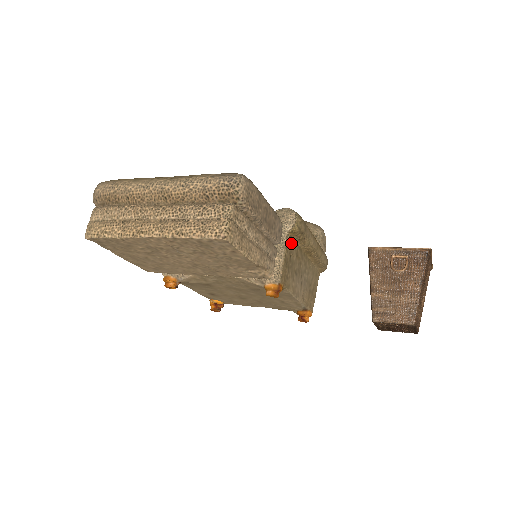
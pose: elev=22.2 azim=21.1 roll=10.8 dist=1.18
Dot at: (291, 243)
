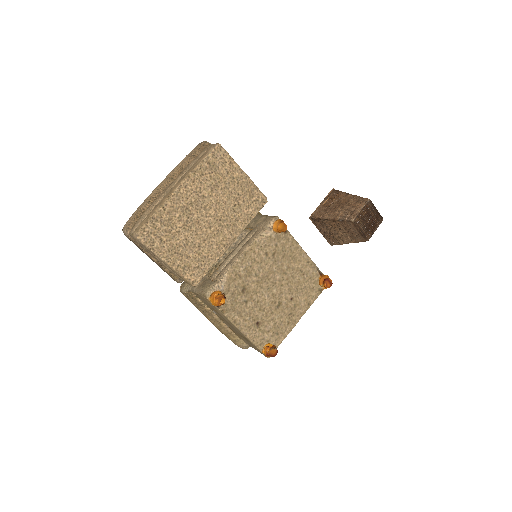
Dot at: occluded
